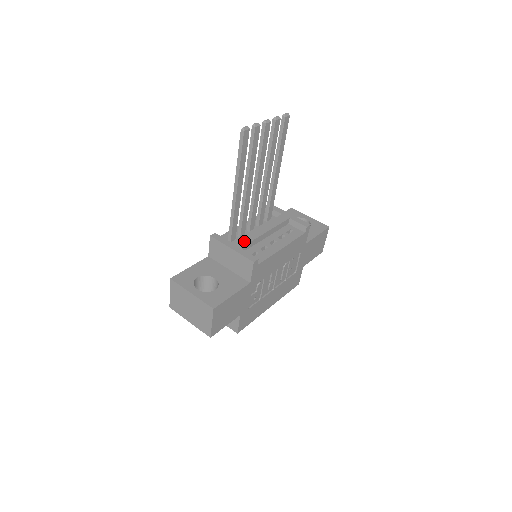
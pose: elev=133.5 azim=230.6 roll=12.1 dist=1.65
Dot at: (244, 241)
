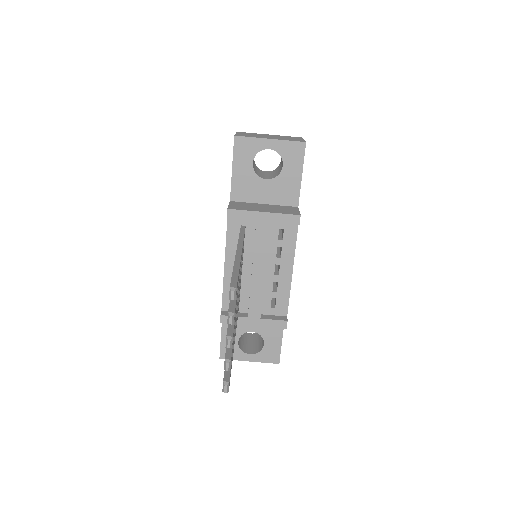
Dot at: (256, 306)
